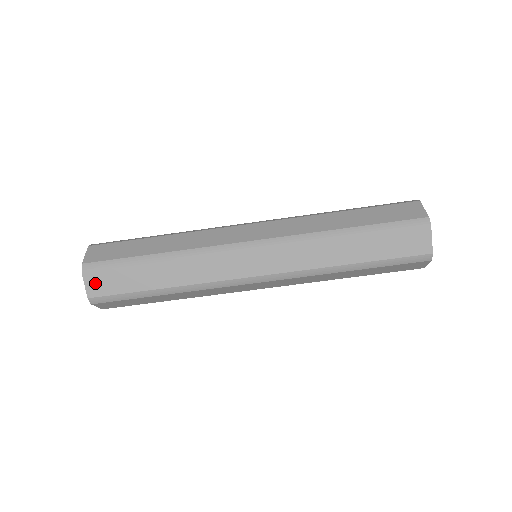
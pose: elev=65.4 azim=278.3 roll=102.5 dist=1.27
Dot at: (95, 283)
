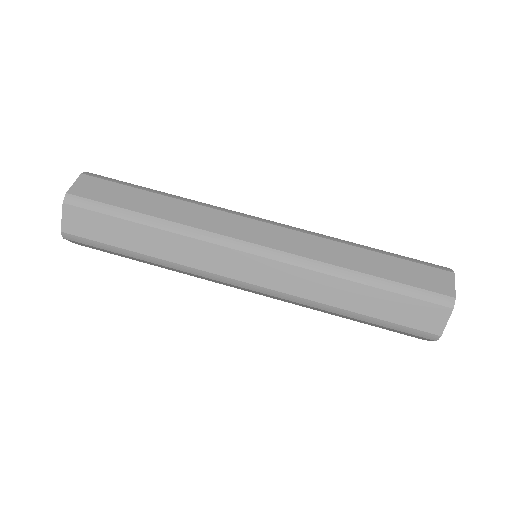
Dot at: (86, 185)
